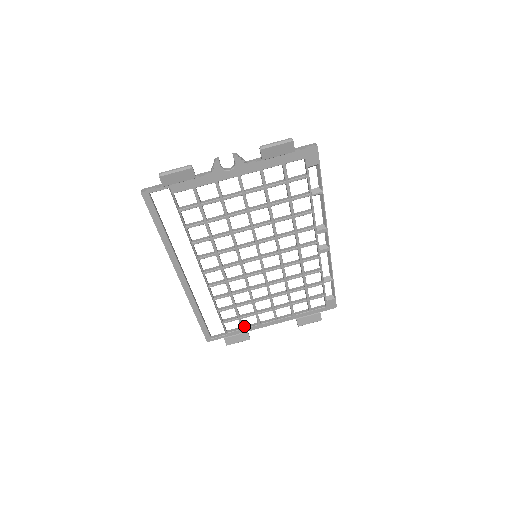
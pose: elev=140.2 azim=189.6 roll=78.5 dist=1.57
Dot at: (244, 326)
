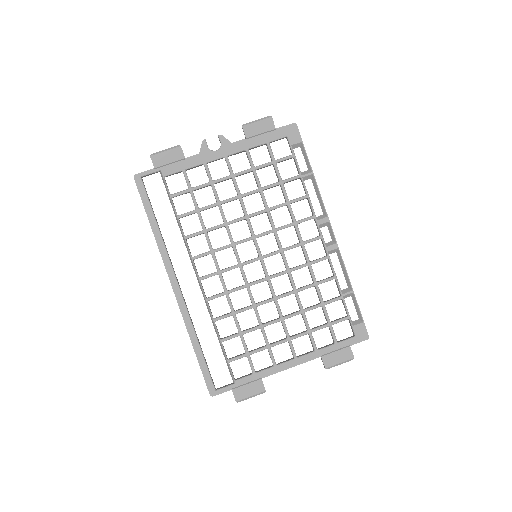
Dot at: (256, 371)
